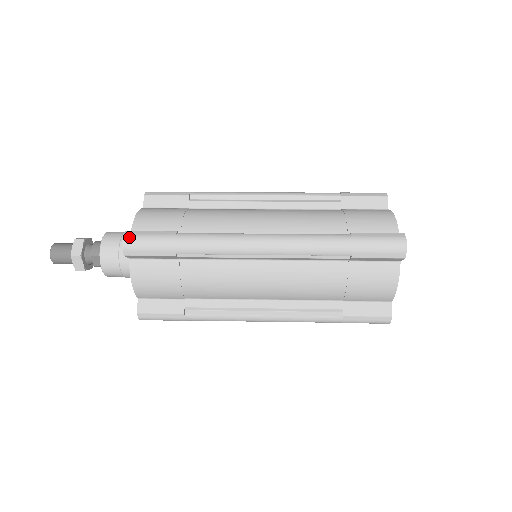
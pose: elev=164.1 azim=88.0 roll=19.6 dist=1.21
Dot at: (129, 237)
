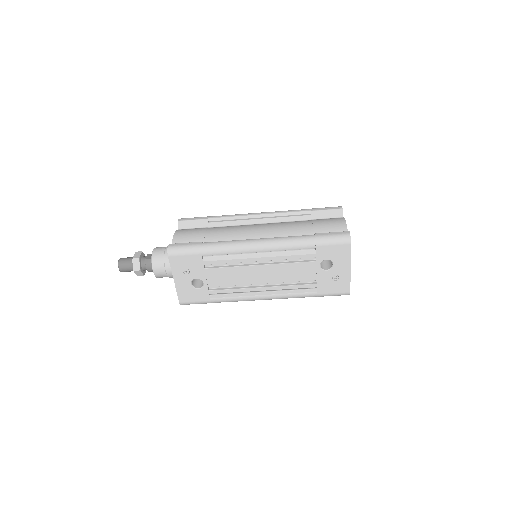
Dot at: occluded
